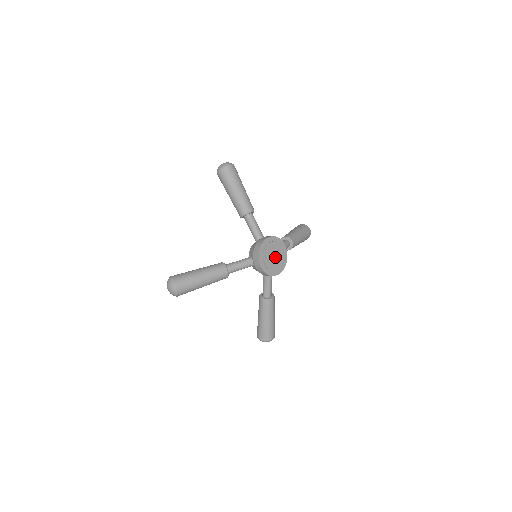
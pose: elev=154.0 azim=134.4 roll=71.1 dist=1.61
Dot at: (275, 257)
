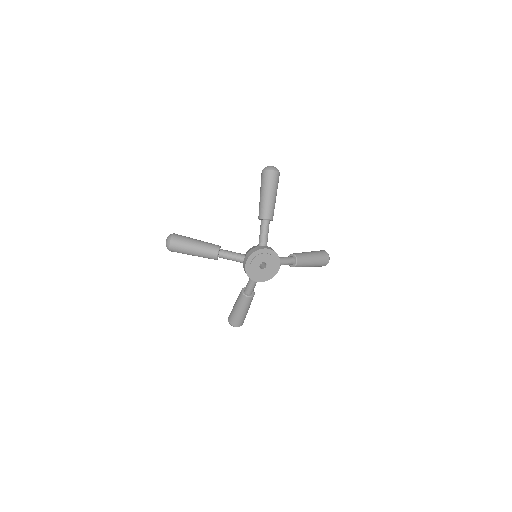
Dot at: (265, 267)
